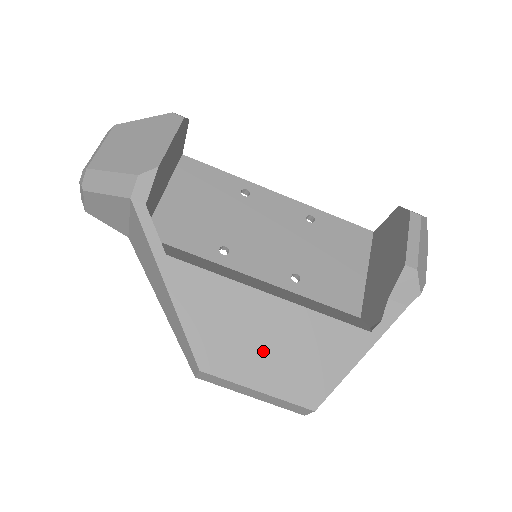
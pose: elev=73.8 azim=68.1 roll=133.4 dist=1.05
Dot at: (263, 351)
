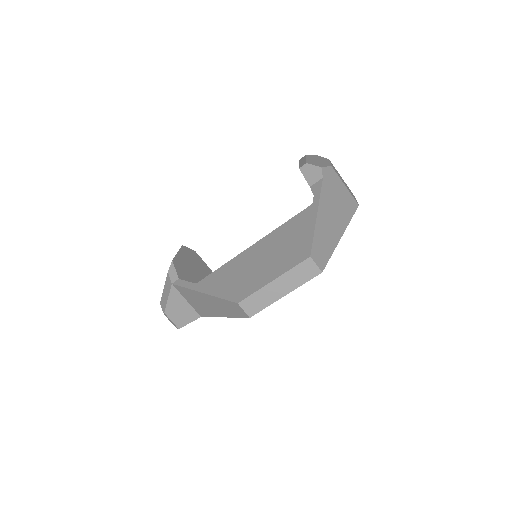
Dot at: (263, 266)
